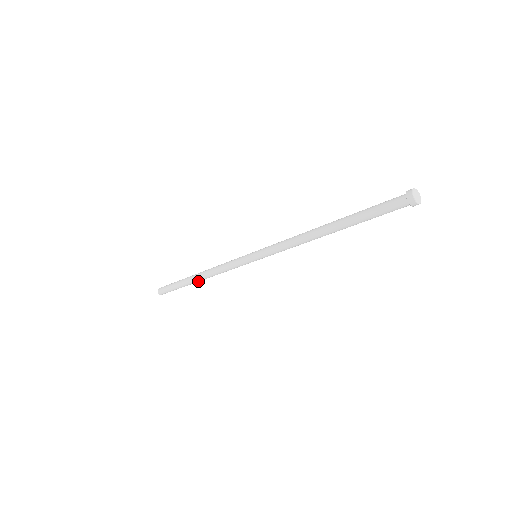
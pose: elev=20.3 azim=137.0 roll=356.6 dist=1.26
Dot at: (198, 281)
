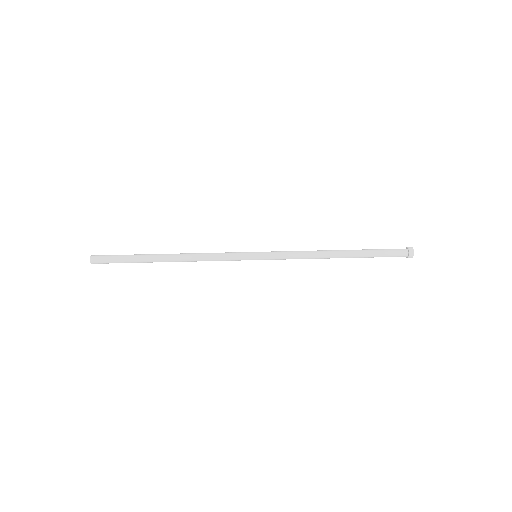
Dot at: (166, 260)
